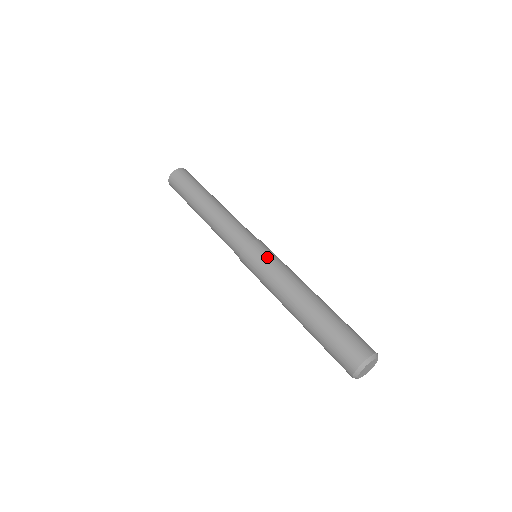
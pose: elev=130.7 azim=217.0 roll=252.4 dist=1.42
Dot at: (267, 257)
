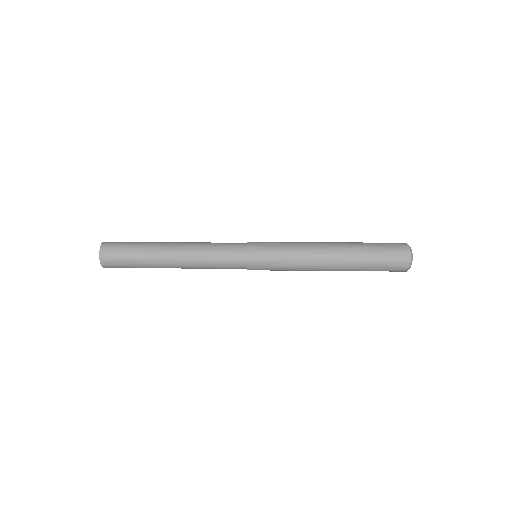
Dot at: (274, 243)
